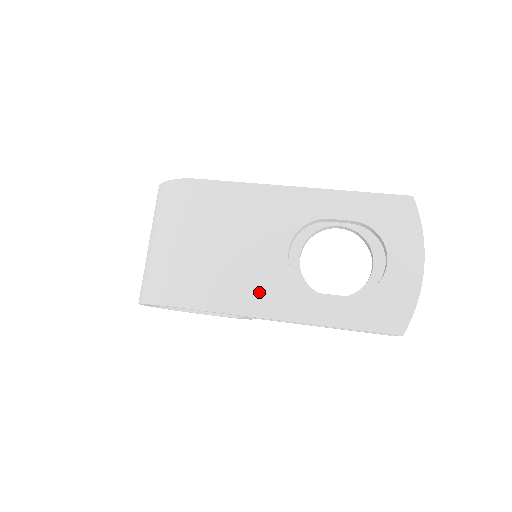
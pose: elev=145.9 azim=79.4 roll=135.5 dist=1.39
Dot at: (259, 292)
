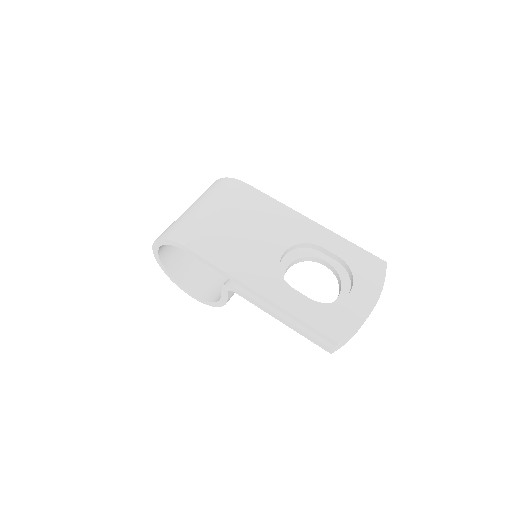
Dot at: (250, 266)
